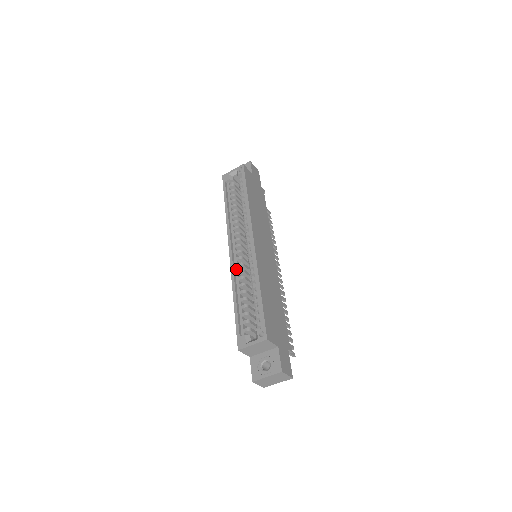
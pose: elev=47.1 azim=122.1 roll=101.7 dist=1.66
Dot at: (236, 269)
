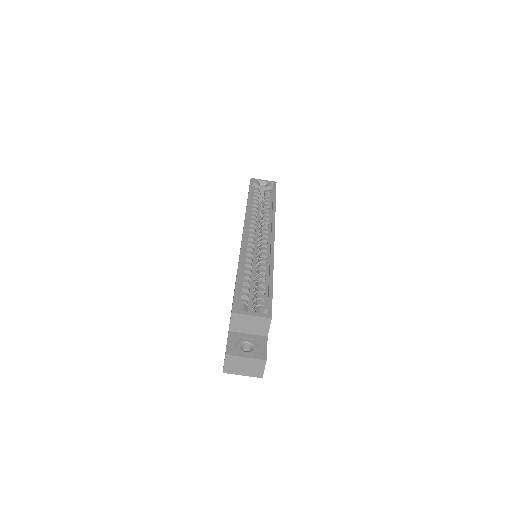
Dot at: (246, 249)
